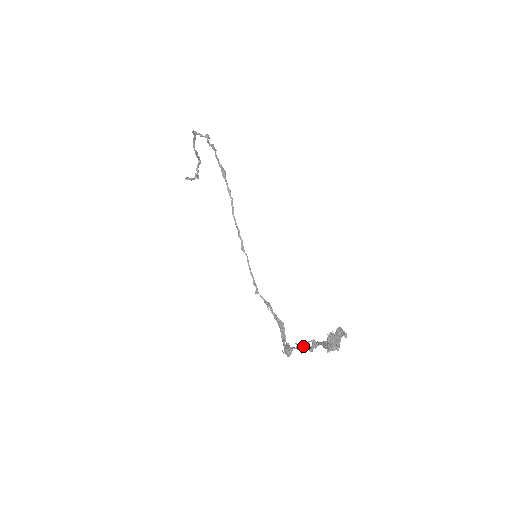
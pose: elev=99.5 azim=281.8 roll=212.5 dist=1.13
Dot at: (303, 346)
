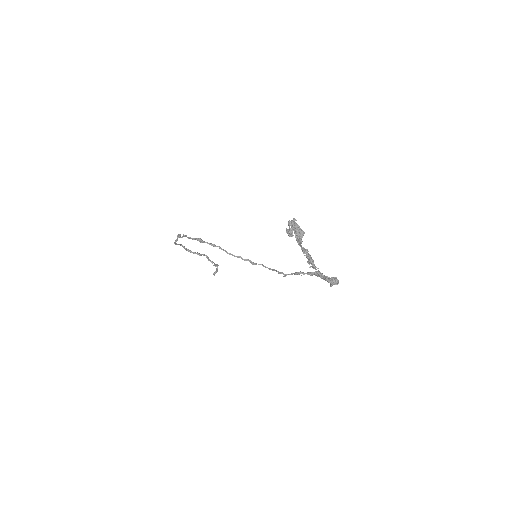
Dot at: (309, 262)
